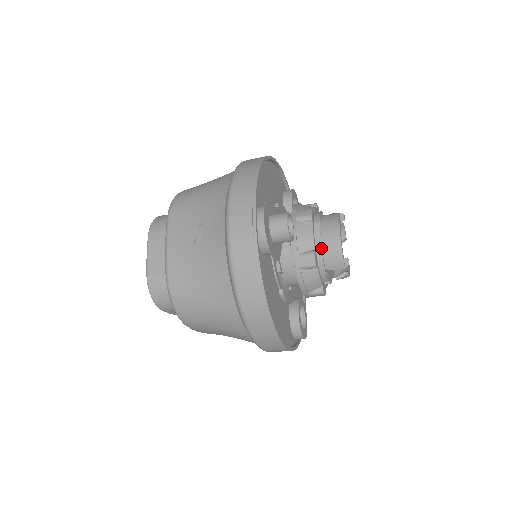
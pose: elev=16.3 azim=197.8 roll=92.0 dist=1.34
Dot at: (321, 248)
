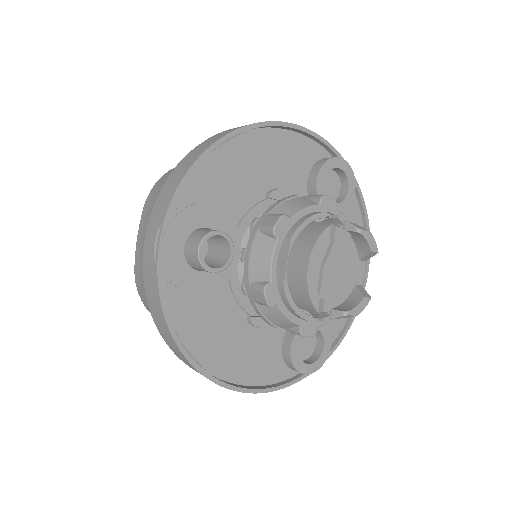
Dot at: (284, 279)
